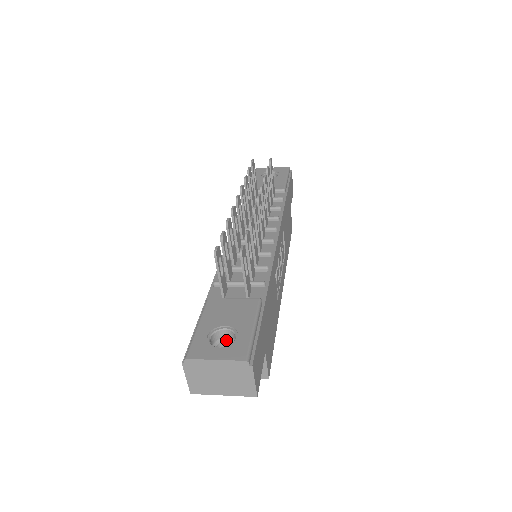
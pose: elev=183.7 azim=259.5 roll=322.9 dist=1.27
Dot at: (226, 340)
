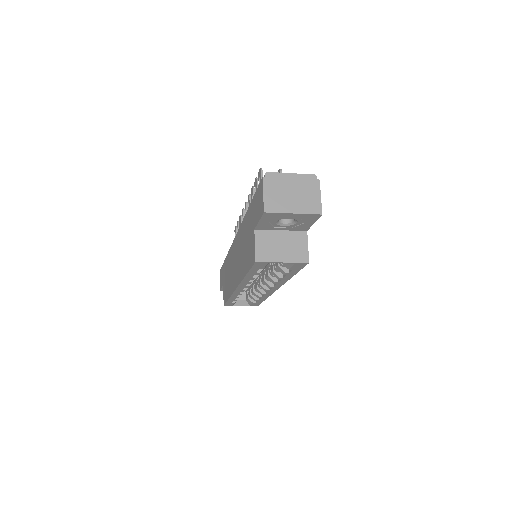
Dot at: occluded
